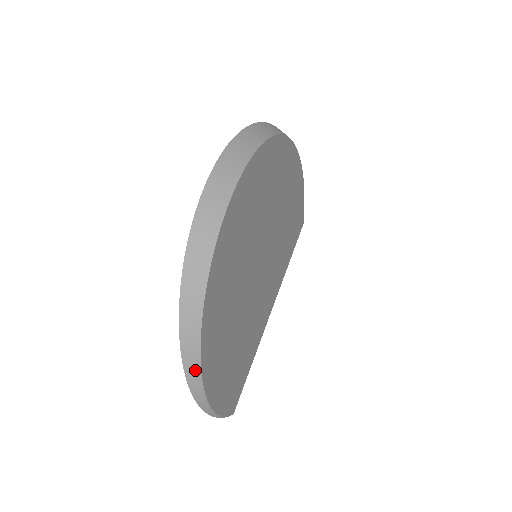
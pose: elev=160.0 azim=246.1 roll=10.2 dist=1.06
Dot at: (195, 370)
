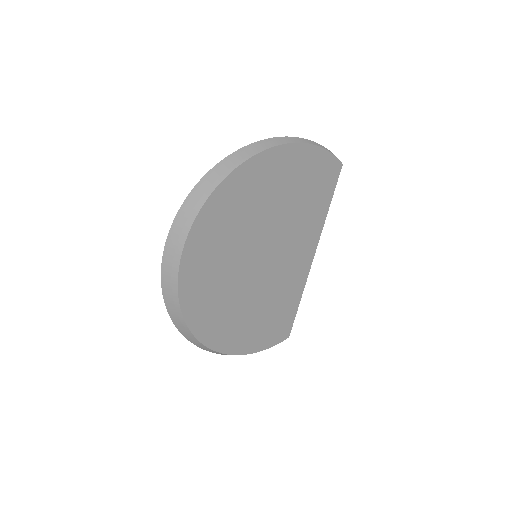
Dot at: (215, 352)
